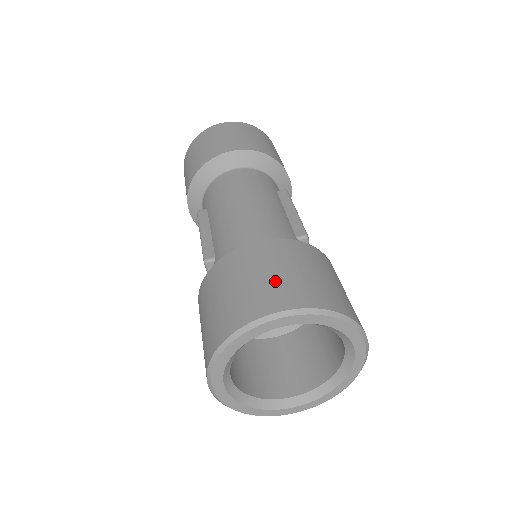
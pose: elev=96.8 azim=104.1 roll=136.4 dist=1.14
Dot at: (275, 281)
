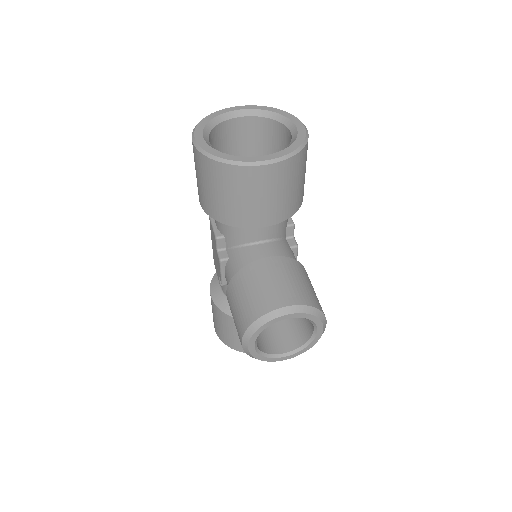
Dot at: occluded
